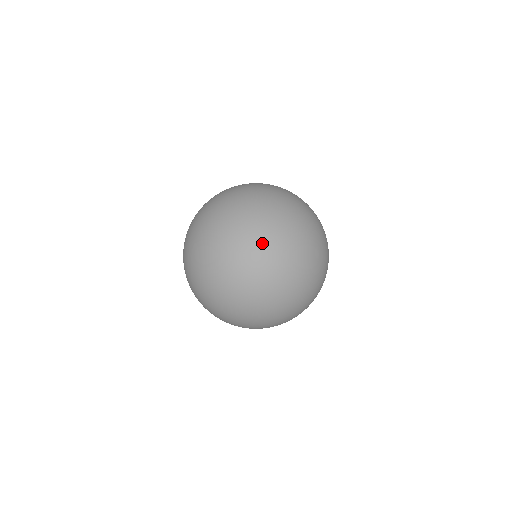
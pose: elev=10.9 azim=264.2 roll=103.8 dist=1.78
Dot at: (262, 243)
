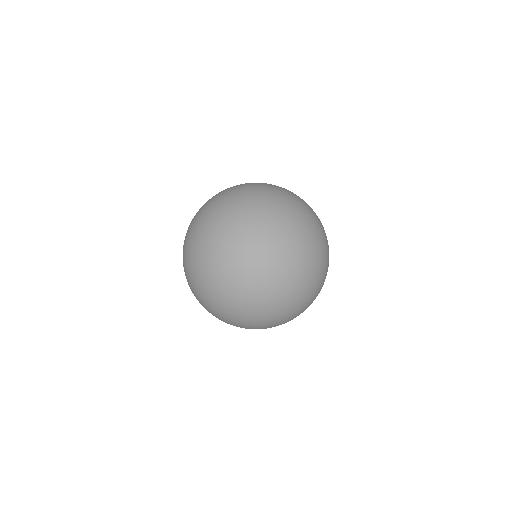
Dot at: (195, 255)
